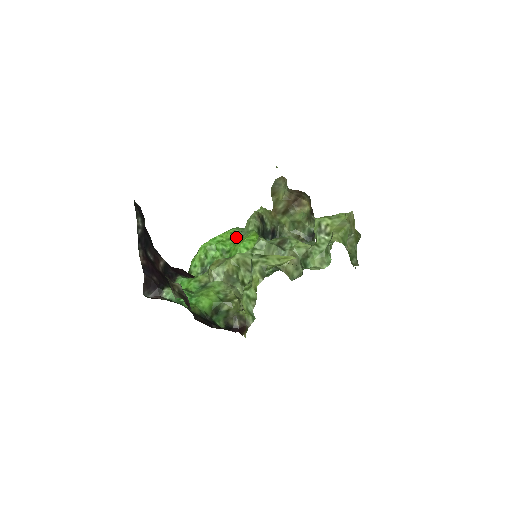
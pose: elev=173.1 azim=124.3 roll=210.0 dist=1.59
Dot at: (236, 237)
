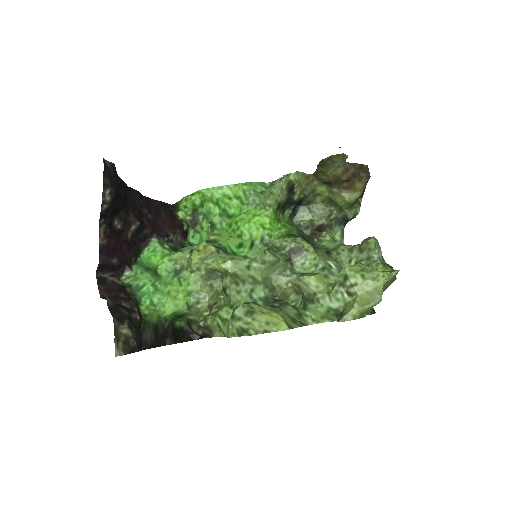
Dot at: (247, 201)
